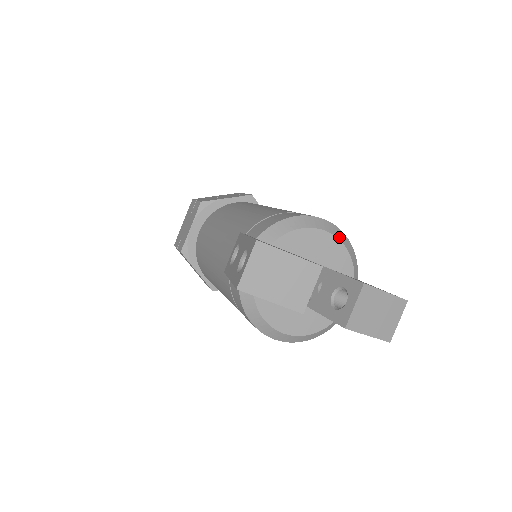
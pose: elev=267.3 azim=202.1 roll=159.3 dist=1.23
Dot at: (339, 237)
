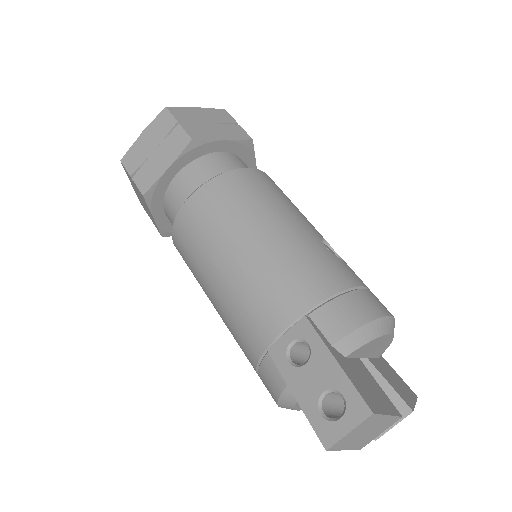
Dot at: occluded
